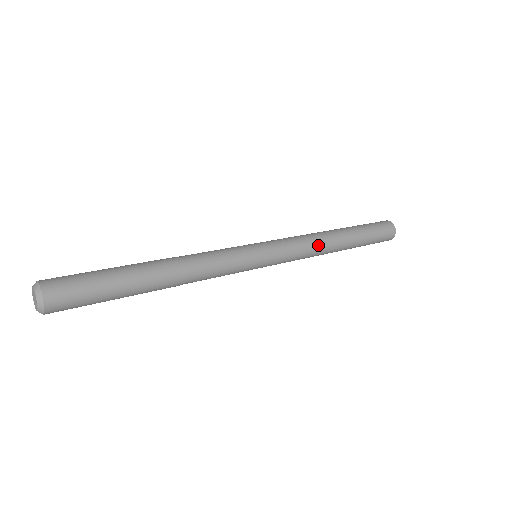
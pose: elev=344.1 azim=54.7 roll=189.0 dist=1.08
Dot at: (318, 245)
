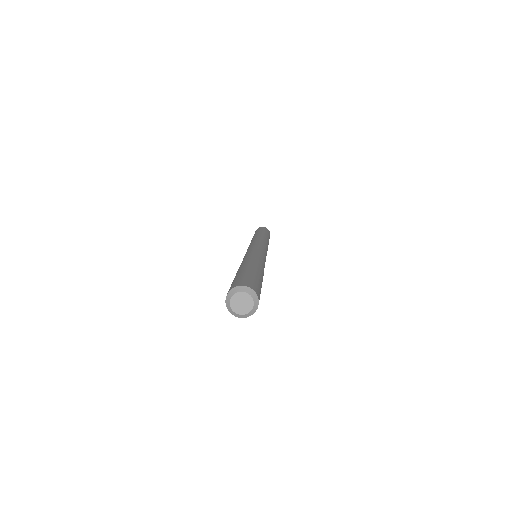
Dot at: occluded
